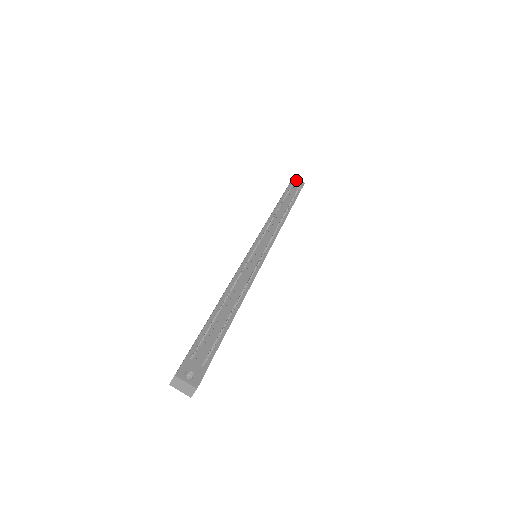
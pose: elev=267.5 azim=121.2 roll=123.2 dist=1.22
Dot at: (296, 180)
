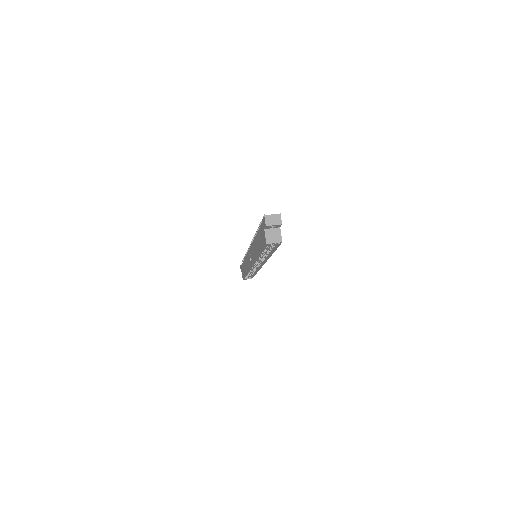
Dot at: occluded
